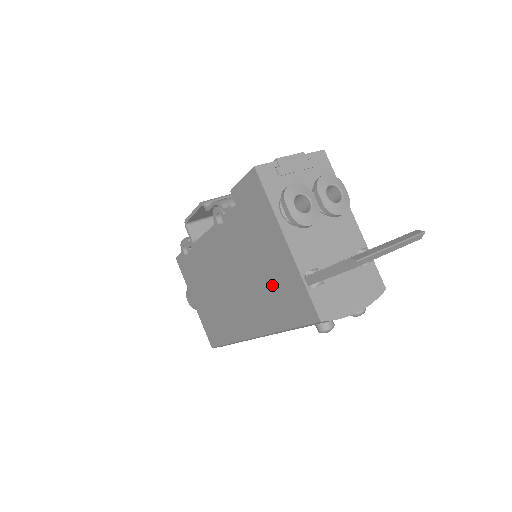
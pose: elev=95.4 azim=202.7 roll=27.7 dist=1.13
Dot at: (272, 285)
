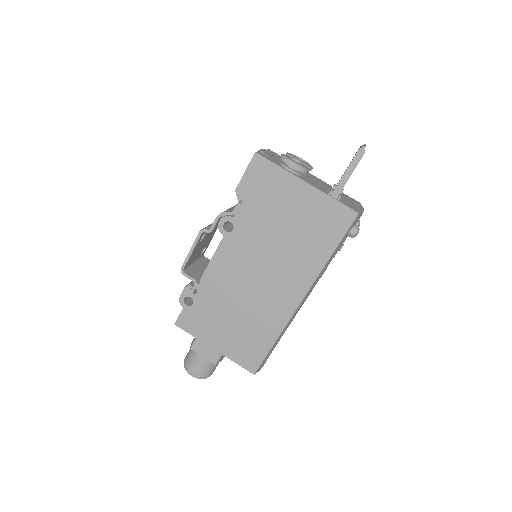
Dot at: (305, 229)
